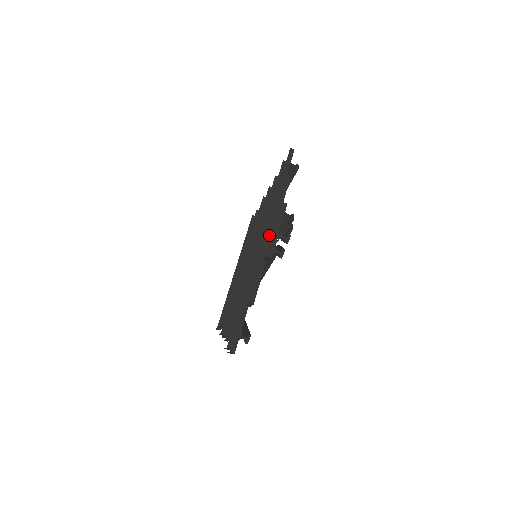
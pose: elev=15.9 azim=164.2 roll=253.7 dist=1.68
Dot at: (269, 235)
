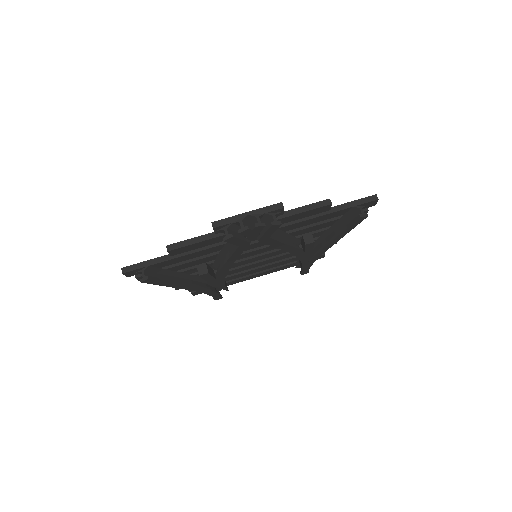
Dot at: occluded
